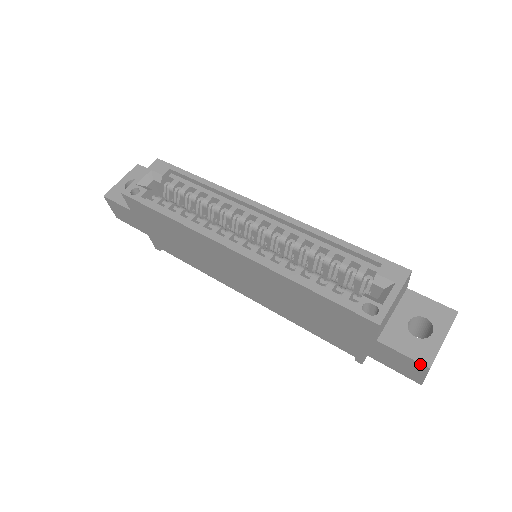
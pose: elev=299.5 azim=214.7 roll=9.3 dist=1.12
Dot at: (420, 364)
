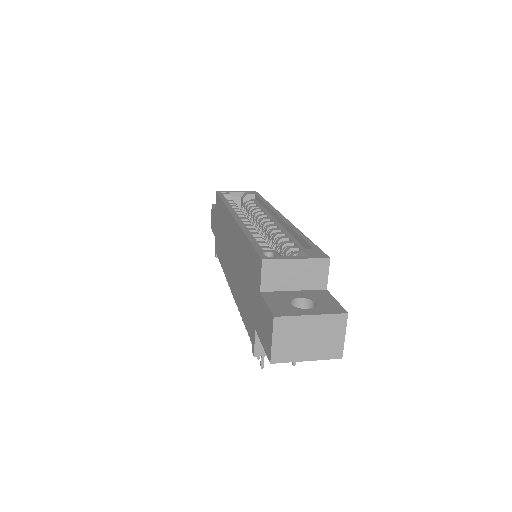
Dot at: (271, 313)
